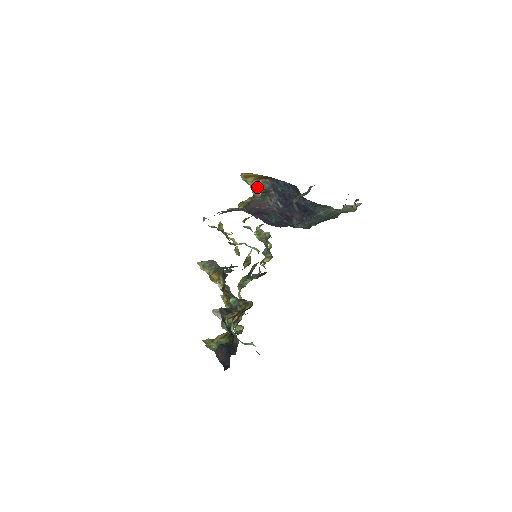
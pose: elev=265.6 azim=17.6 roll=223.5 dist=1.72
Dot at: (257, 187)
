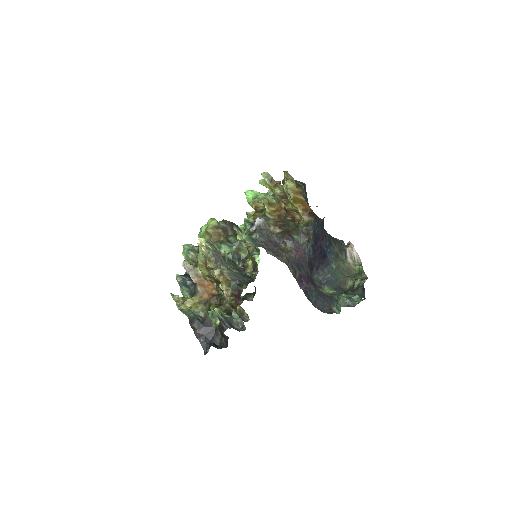
Dot at: (297, 211)
